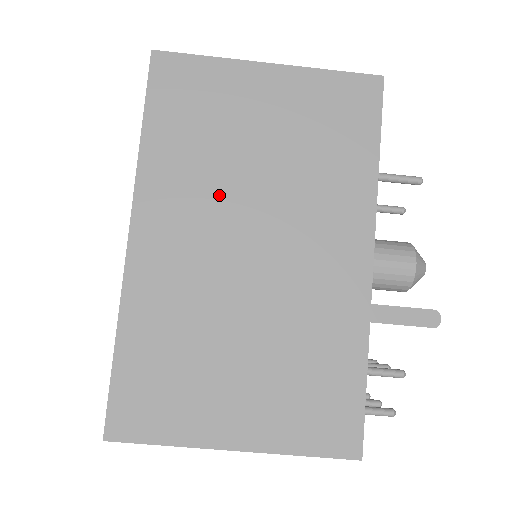
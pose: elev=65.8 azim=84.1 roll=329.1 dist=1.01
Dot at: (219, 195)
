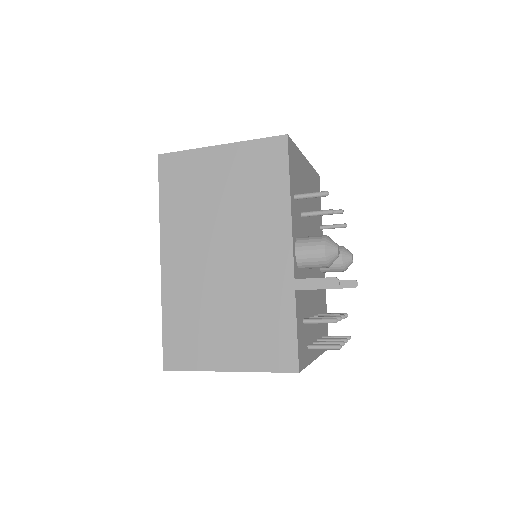
Dot at: (202, 229)
